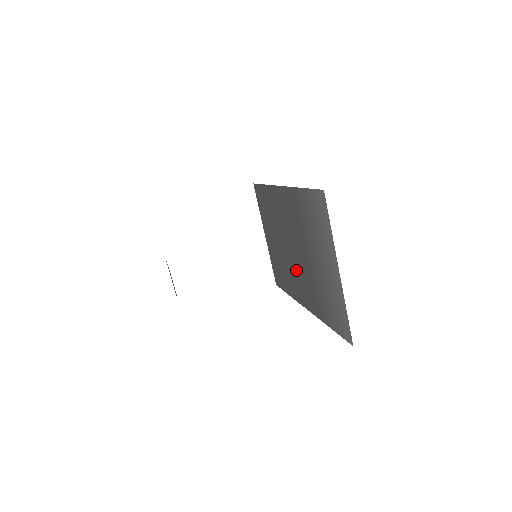
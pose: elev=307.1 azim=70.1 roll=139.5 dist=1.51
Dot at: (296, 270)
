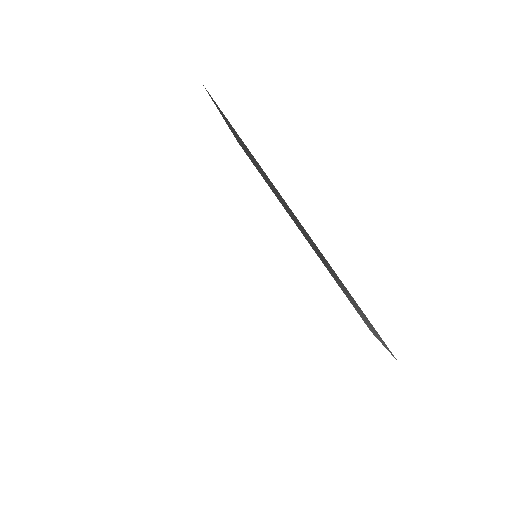
Dot at: occluded
